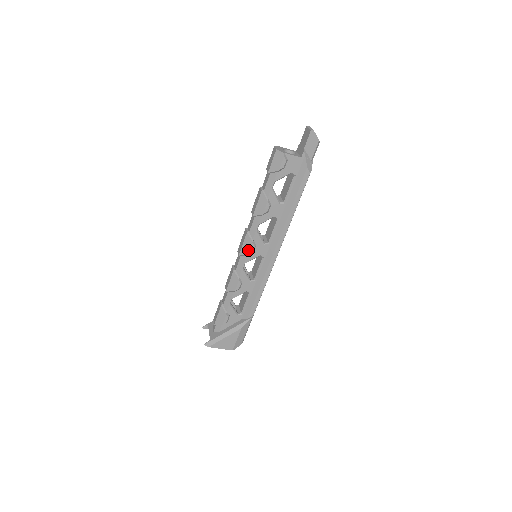
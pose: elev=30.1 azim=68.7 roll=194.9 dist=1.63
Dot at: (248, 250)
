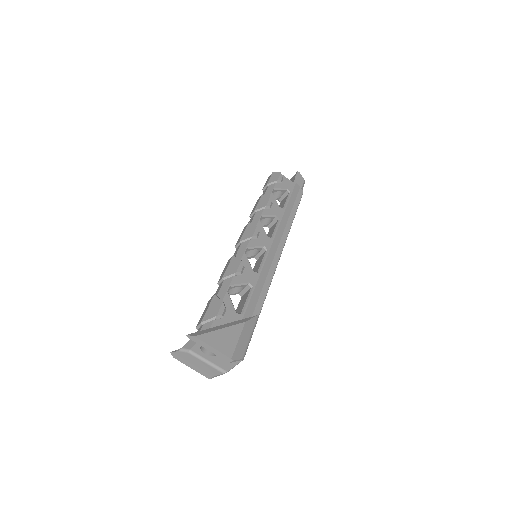
Dot at: (252, 233)
